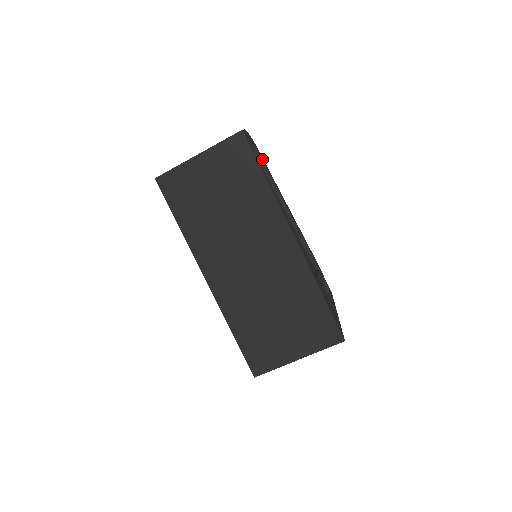
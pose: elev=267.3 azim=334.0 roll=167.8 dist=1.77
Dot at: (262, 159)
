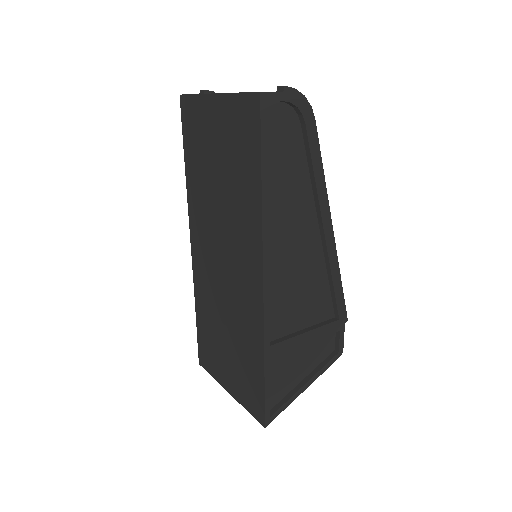
Dot at: (310, 140)
